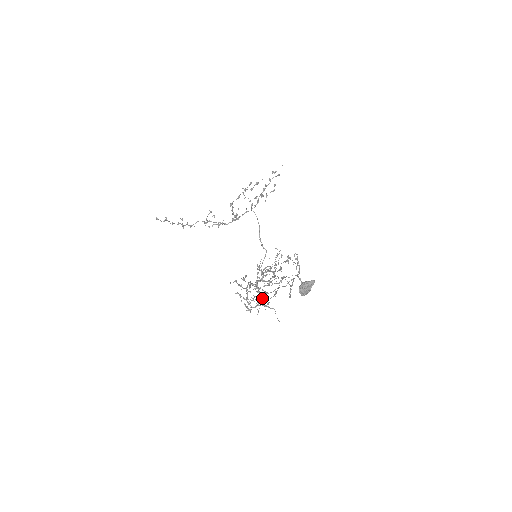
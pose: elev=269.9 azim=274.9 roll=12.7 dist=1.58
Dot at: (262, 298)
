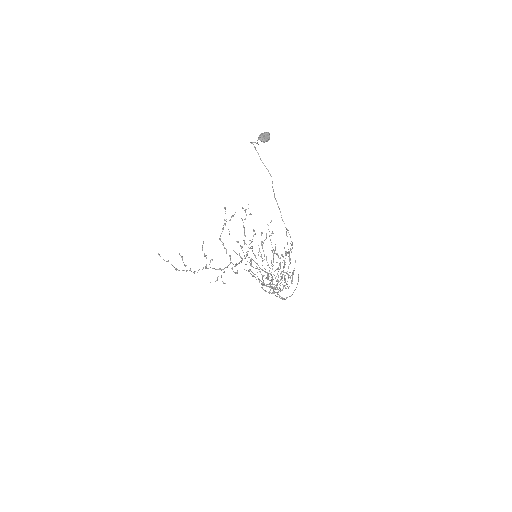
Dot at: occluded
